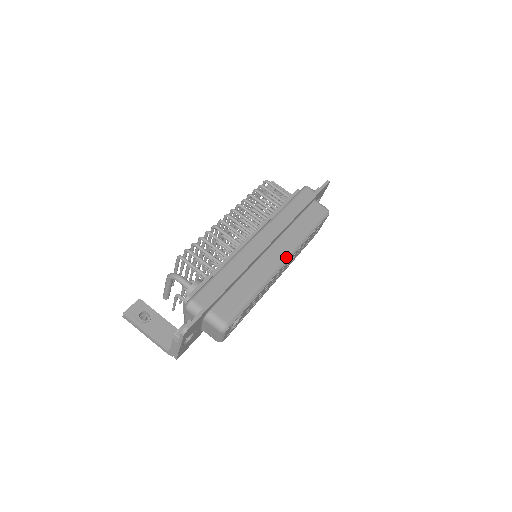
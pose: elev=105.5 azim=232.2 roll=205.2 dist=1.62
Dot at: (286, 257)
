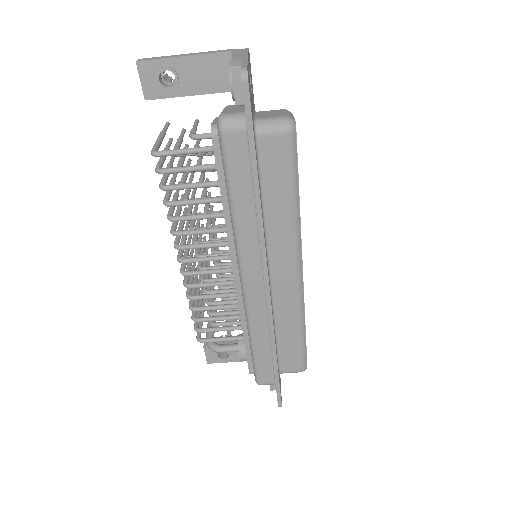
Dot at: (297, 268)
